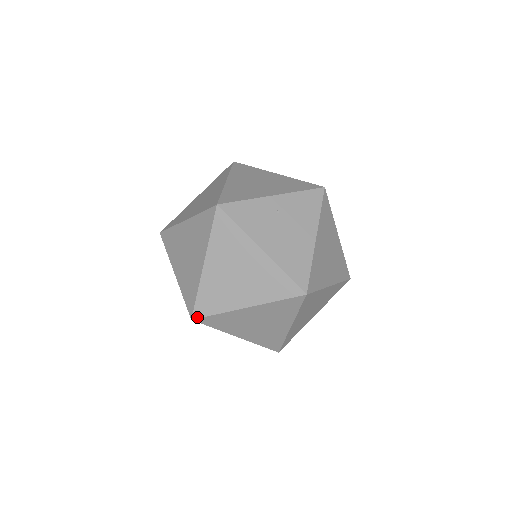
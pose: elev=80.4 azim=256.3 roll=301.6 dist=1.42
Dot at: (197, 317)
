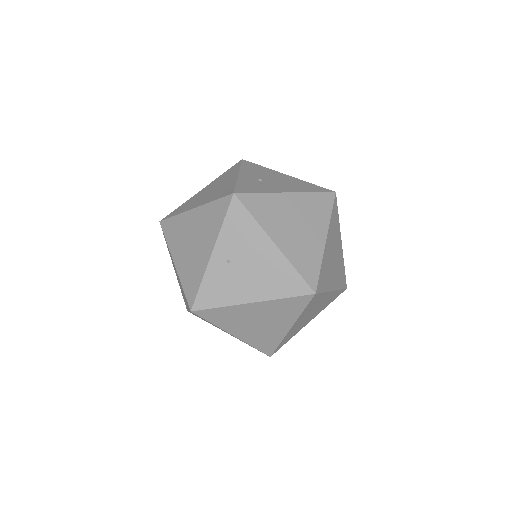
Dot at: (271, 354)
